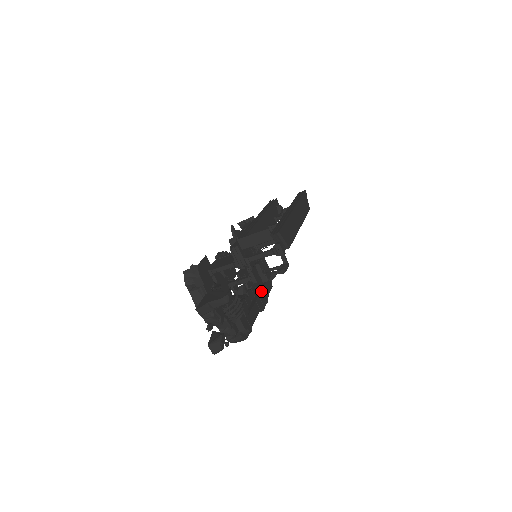
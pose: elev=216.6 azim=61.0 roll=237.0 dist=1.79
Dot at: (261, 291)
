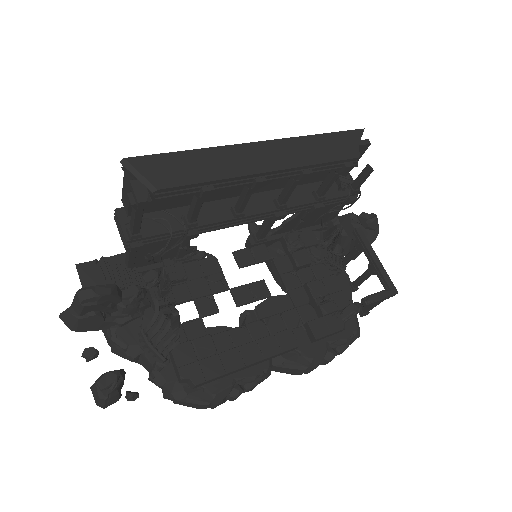
Dot at: (289, 327)
